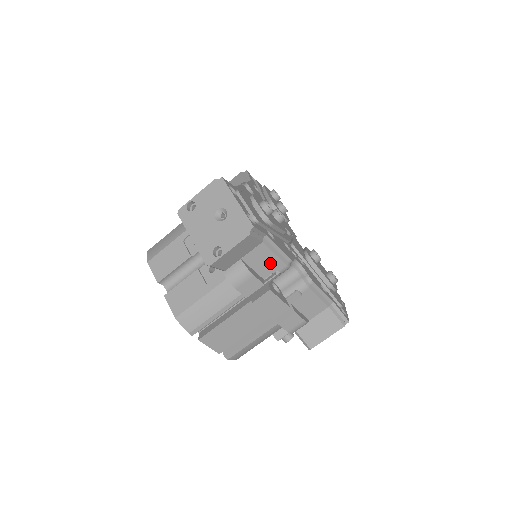
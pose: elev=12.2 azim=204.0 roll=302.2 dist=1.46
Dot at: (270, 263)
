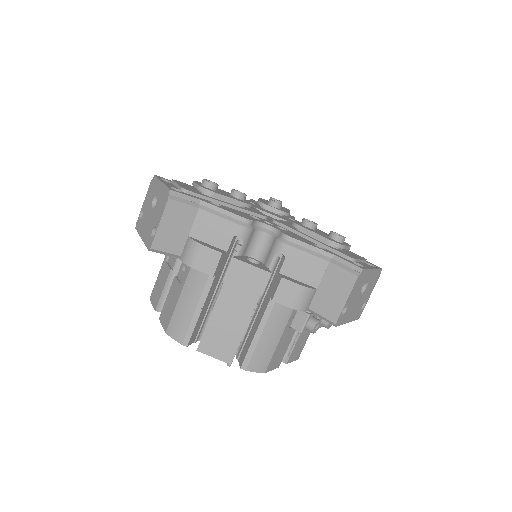
Dot at: (222, 230)
